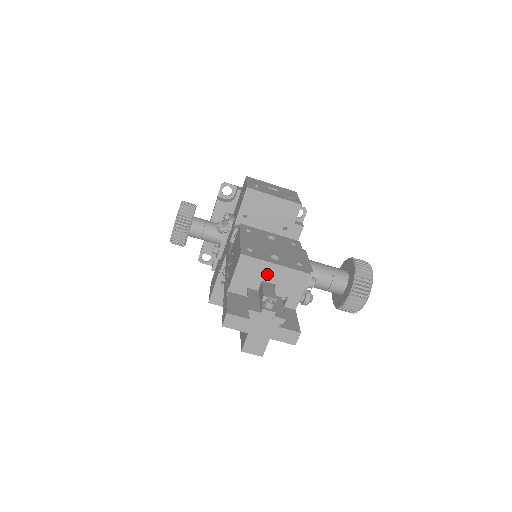
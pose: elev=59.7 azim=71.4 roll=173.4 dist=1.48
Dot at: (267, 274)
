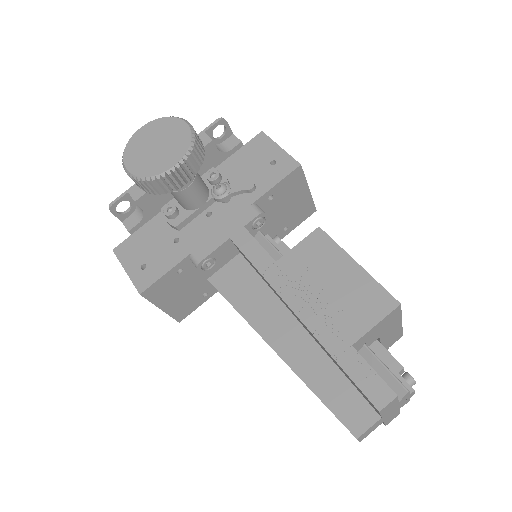
Dot at: (388, 330)
